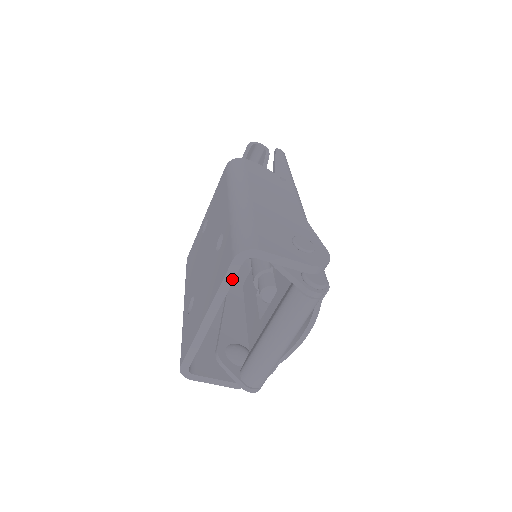
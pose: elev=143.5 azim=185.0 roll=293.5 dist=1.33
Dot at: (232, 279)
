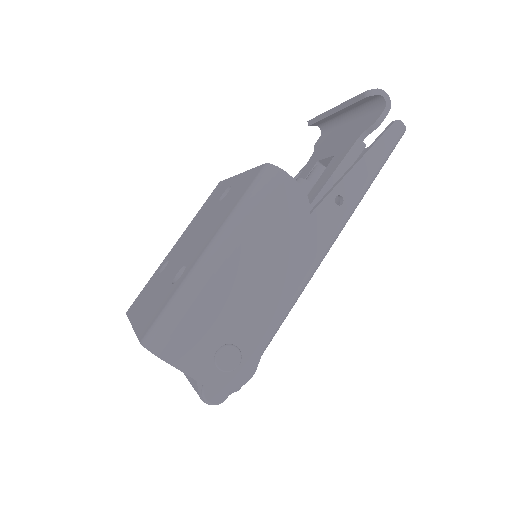
Dot at: occluded
